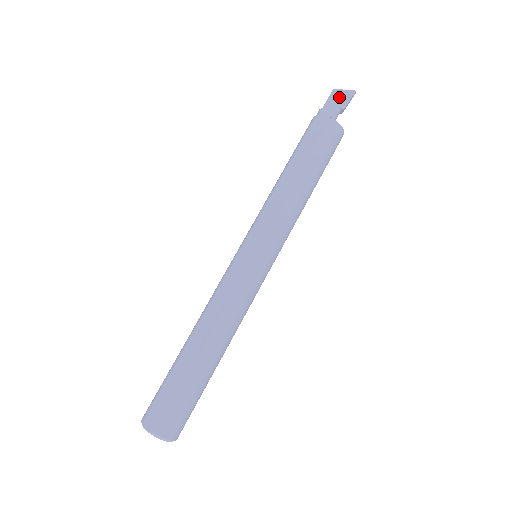
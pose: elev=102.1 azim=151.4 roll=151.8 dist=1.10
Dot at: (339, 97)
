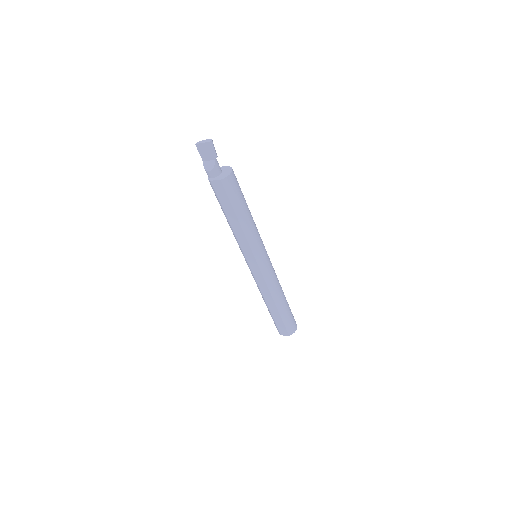
Dot at: (205, 150)
